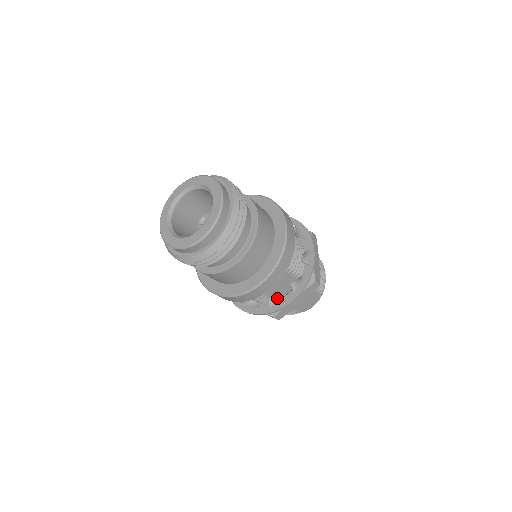
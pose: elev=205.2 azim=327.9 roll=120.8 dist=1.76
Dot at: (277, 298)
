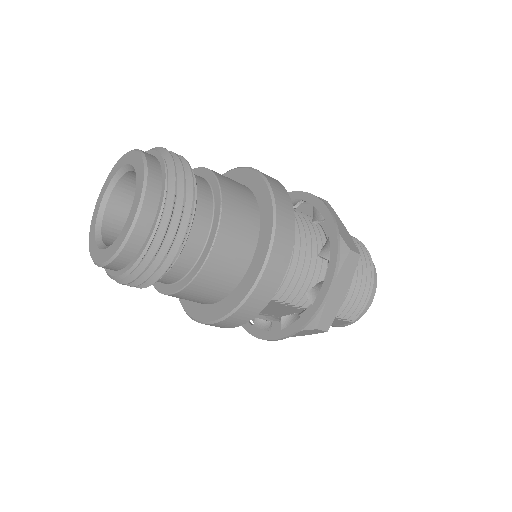
Dot at: (265, 321)
